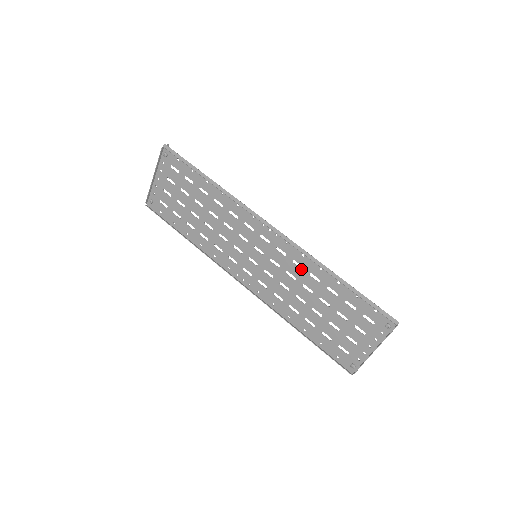
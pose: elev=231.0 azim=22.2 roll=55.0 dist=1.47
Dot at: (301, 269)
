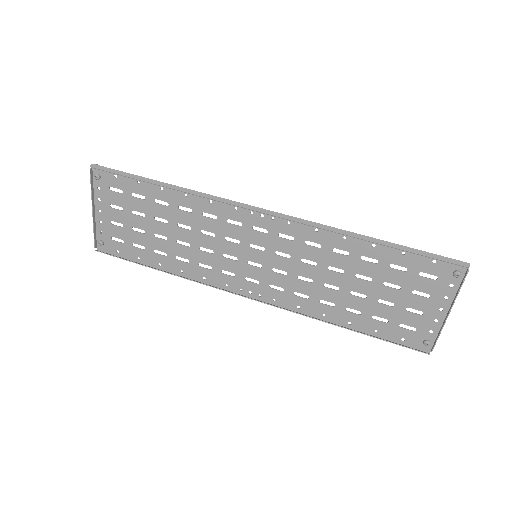
Dot at: (319, 248)
